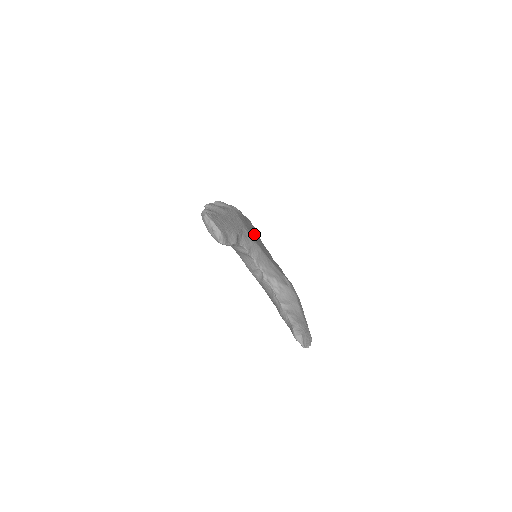
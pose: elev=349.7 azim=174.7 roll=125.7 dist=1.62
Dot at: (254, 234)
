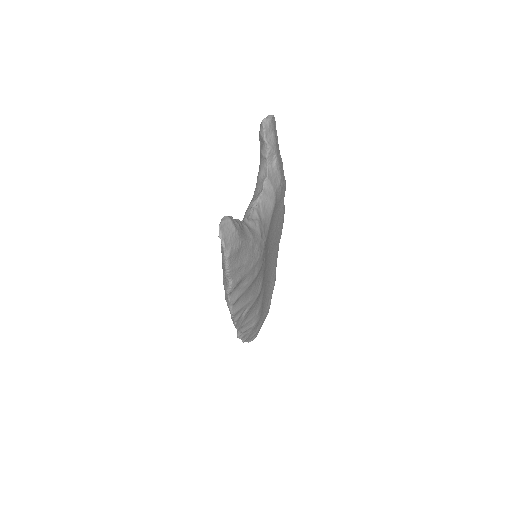
Dot at: (275, 239)
